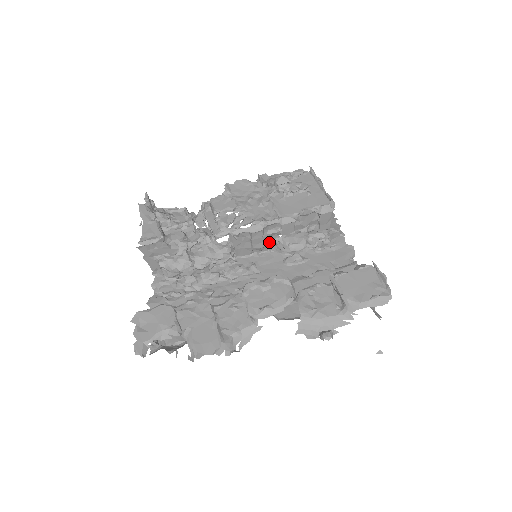
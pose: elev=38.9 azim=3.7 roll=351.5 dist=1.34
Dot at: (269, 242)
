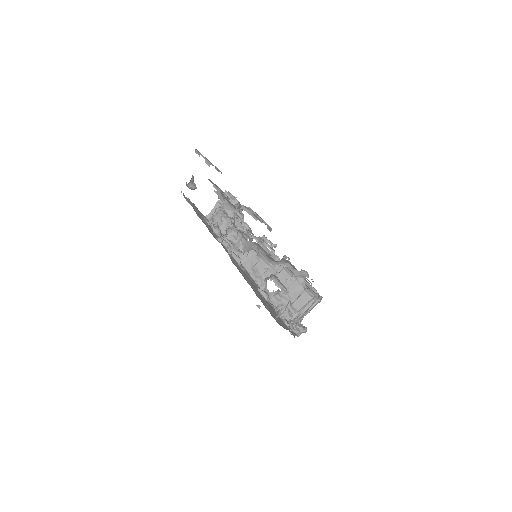
Dot at: (265, 274)
